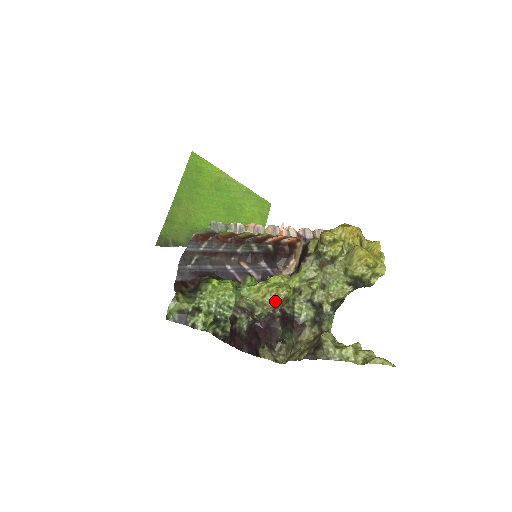
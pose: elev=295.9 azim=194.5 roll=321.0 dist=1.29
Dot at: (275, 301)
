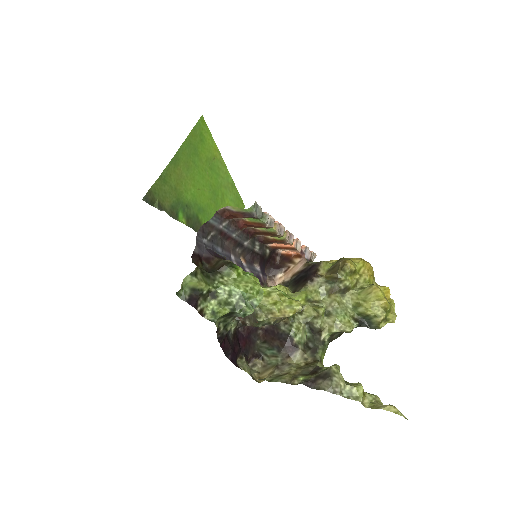
Dot at: (286, 313)
